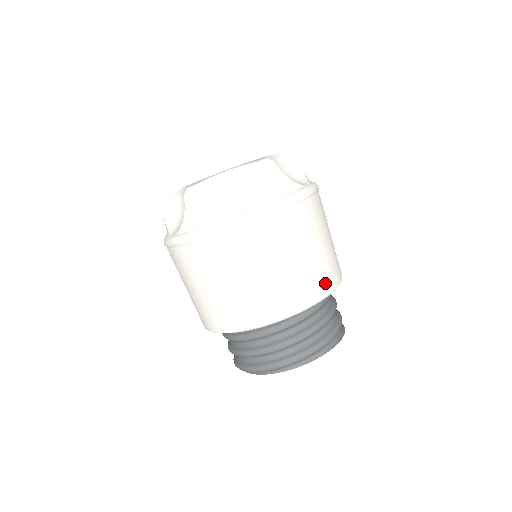
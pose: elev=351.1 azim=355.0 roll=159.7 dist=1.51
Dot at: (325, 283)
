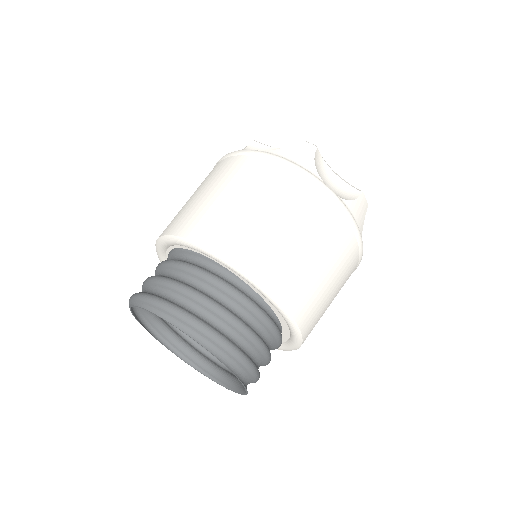
Dot at: (307, 317)
